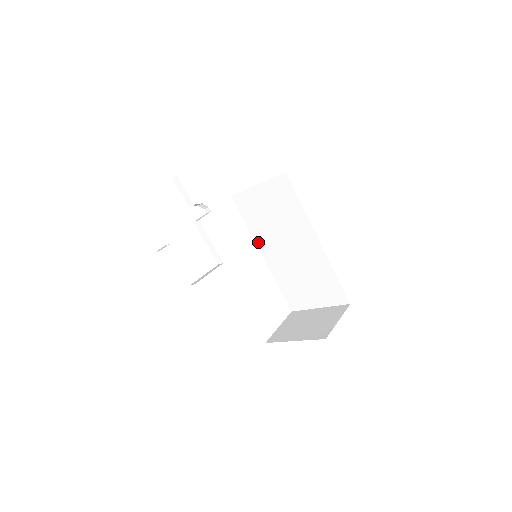
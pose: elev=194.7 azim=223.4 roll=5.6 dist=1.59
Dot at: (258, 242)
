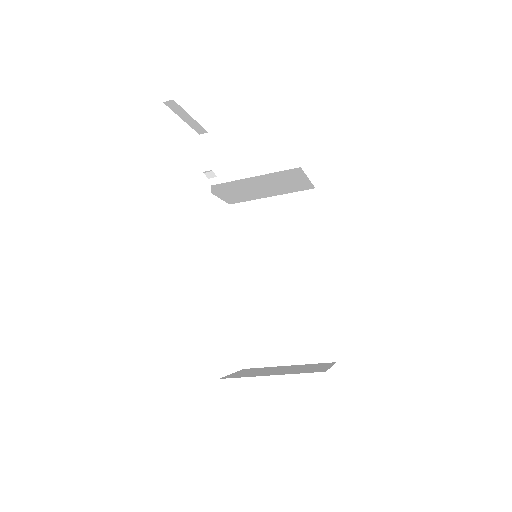
Dot at: (239, 265)
